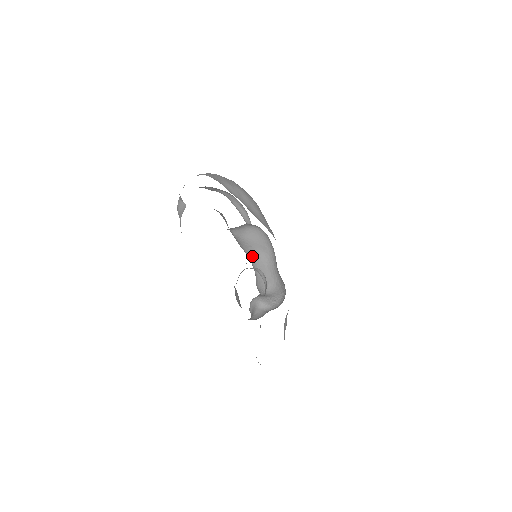
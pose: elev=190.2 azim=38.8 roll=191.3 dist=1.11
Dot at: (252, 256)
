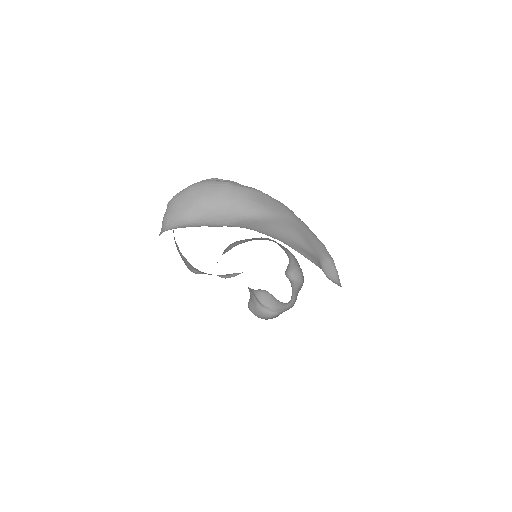
Dot at: (258, 239)
